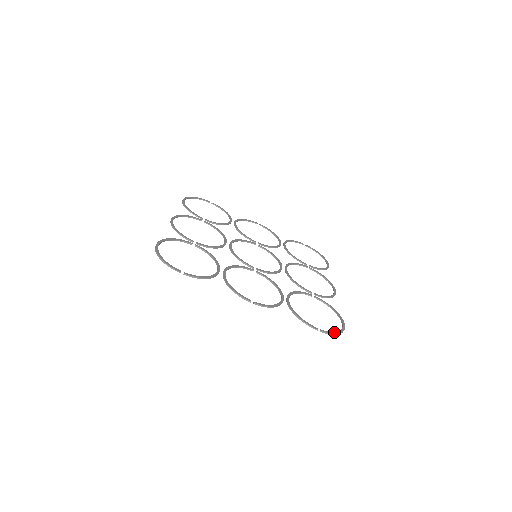
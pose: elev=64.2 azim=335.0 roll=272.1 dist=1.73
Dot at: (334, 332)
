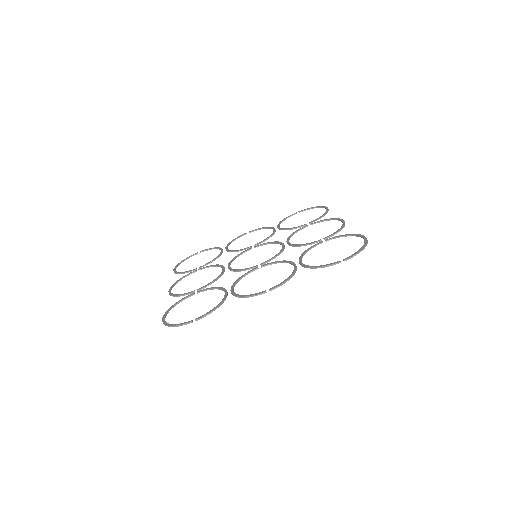
Dot at: (358, 251)
